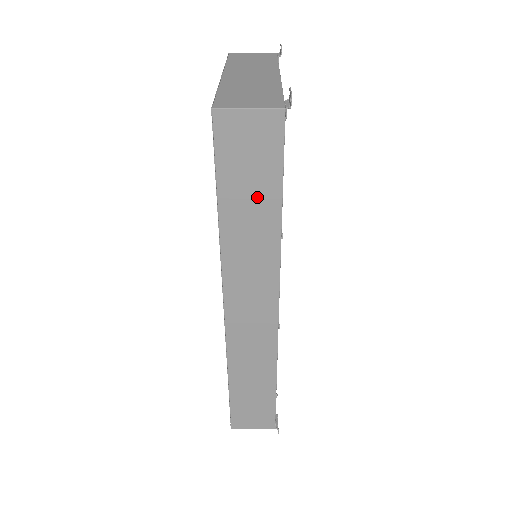
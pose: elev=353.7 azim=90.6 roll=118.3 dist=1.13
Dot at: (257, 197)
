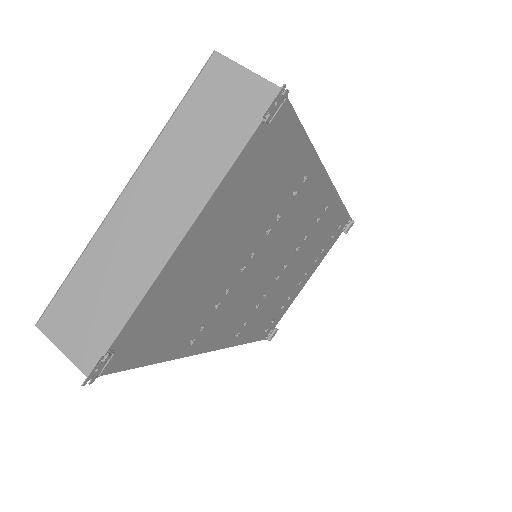
Dot at: occluded
